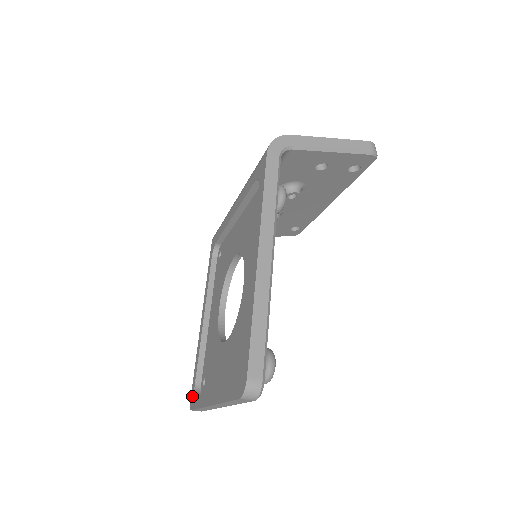
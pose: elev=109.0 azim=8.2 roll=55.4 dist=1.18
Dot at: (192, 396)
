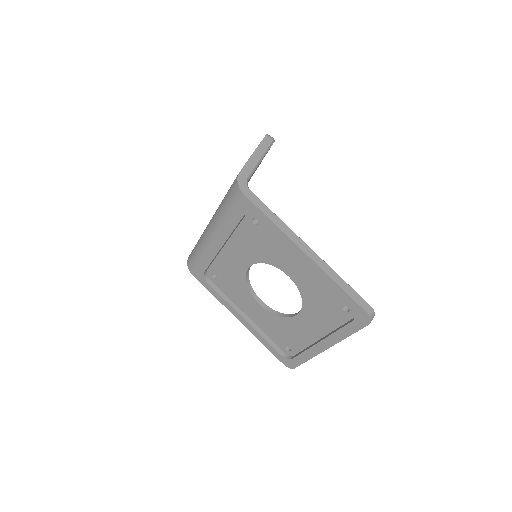
Dot at: (286, 362)
